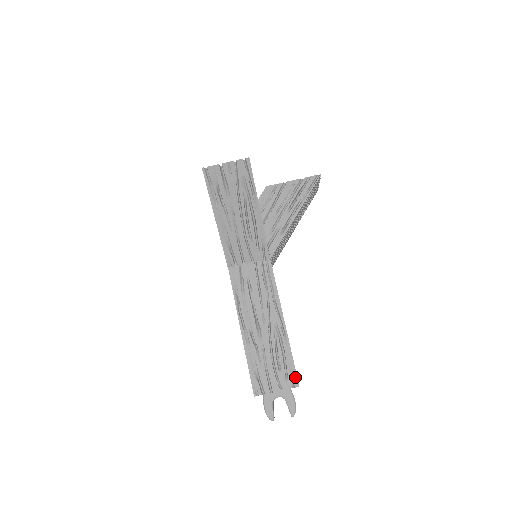
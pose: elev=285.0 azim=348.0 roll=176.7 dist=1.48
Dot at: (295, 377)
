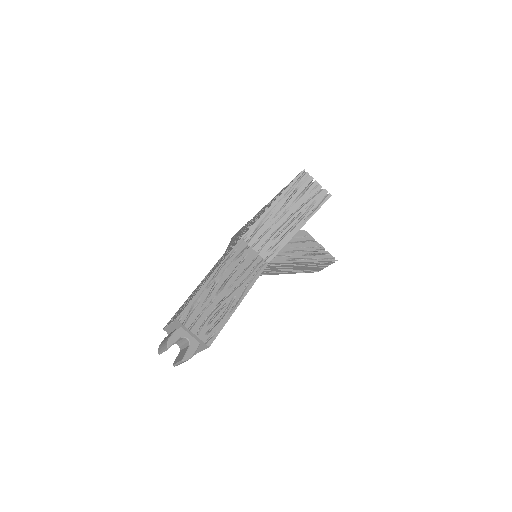
Dot at: (213, 339)
